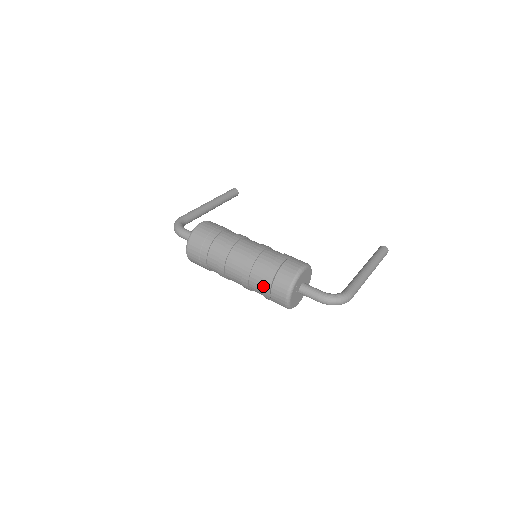
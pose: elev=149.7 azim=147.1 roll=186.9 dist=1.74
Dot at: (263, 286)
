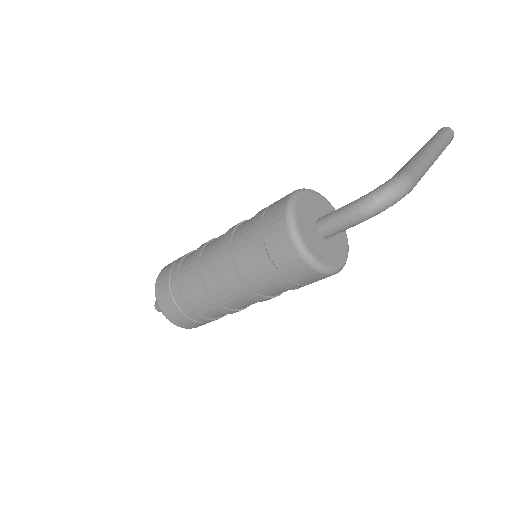
Dot at: (259, 264)
